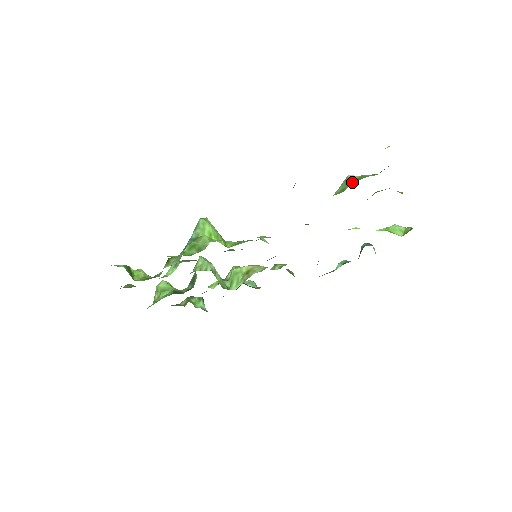
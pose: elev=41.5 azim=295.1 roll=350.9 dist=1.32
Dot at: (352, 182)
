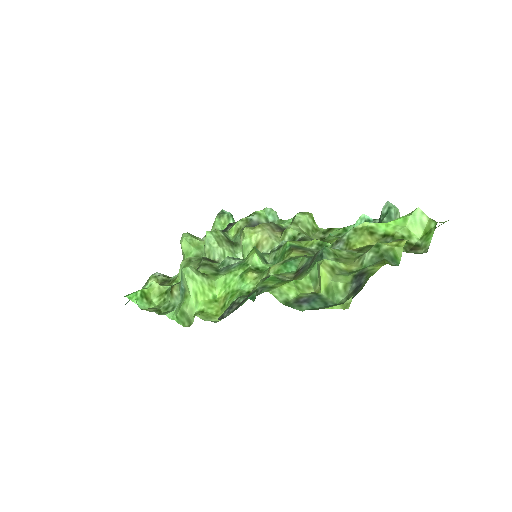
Dot at: (321, 292)
